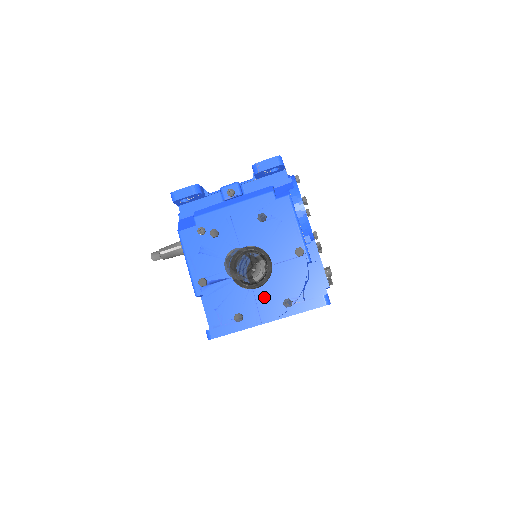
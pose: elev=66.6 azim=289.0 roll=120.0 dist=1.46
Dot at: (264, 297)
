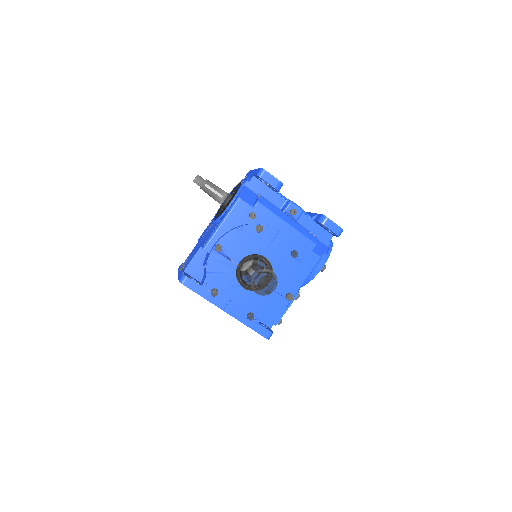
Dot at: (242, 298)
